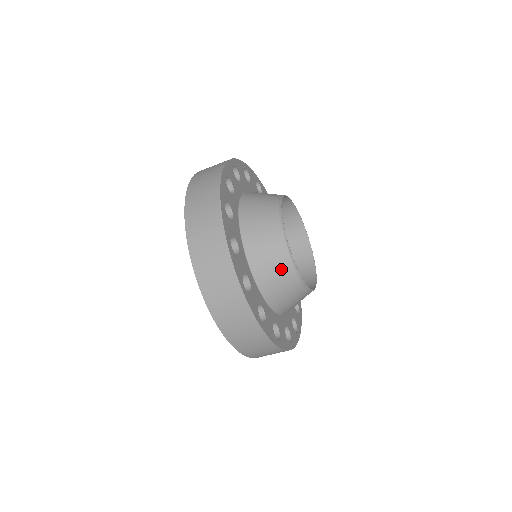
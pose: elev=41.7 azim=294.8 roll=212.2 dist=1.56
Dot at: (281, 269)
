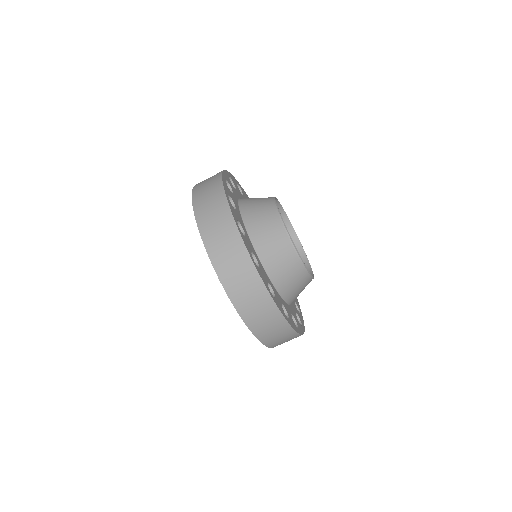
Dot at: (283, 251)
